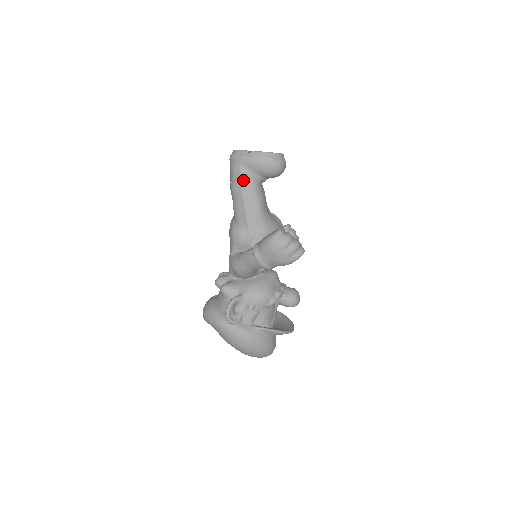
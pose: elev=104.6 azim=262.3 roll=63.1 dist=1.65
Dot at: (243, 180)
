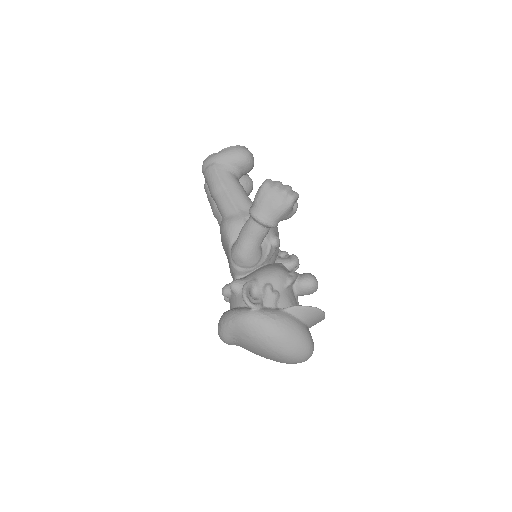
Dot at: (219, 173)
